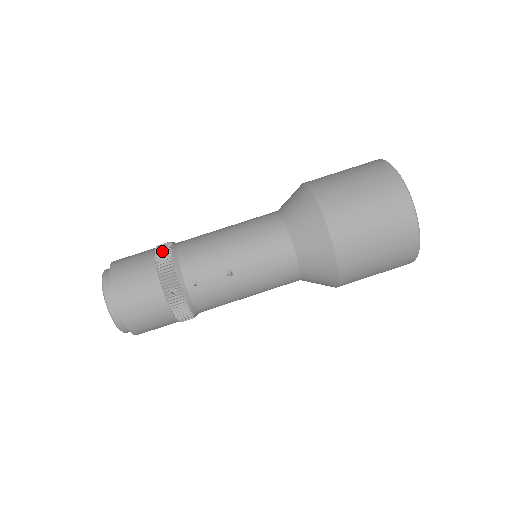
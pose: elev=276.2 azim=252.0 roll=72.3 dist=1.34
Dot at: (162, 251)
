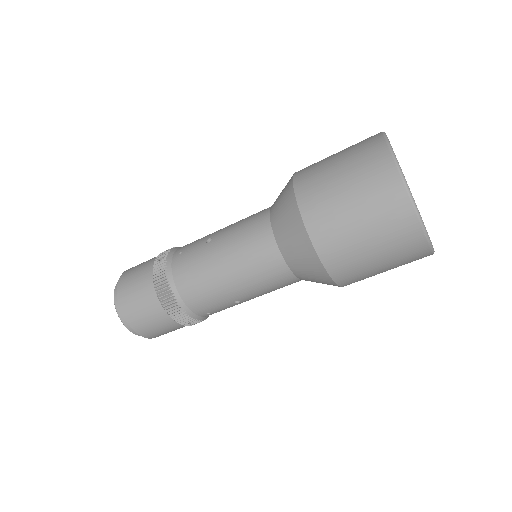
Dot at: (164, 295)
